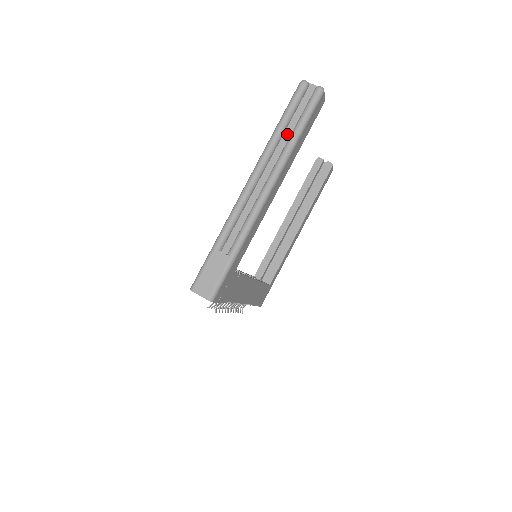
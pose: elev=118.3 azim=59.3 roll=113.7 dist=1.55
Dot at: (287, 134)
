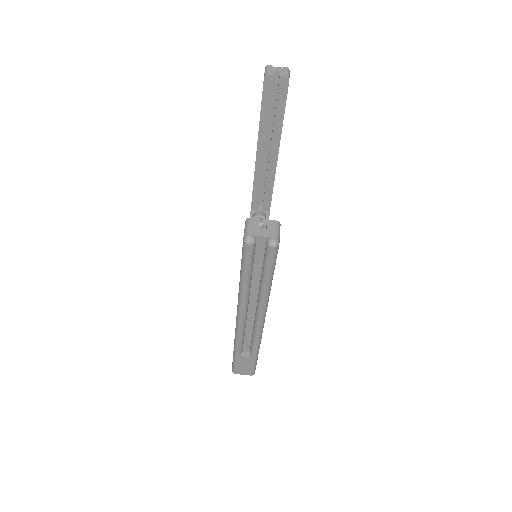
Dot at: (255, 280)
